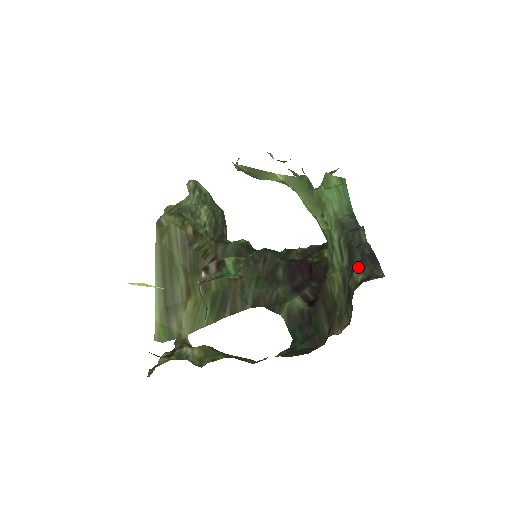
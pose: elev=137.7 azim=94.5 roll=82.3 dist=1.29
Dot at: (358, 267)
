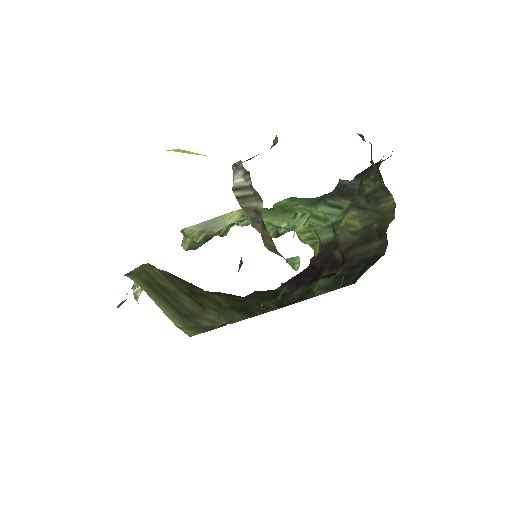
Dot at: (363, 180)
